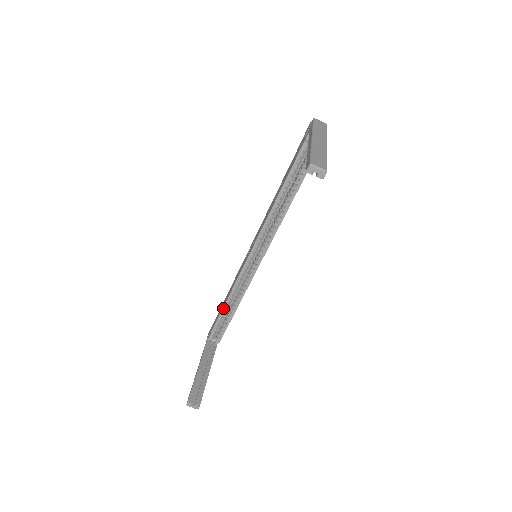
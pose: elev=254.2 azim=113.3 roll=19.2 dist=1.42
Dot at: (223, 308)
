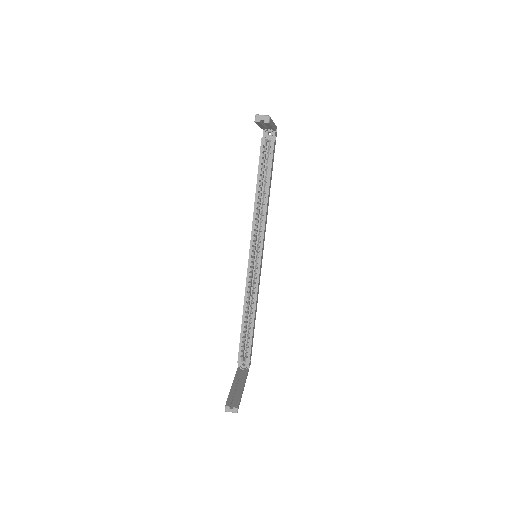
Dot at: (242, 320)
